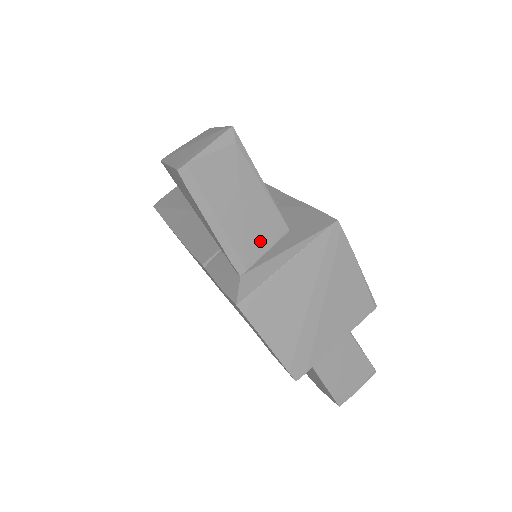
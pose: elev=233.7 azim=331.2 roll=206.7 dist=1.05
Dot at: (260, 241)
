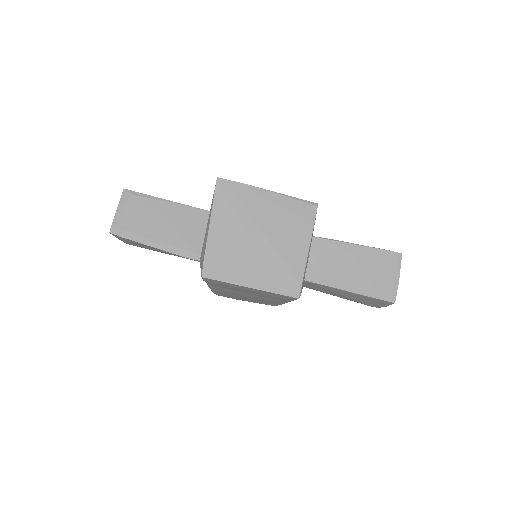
Dot at: (195, 232)
